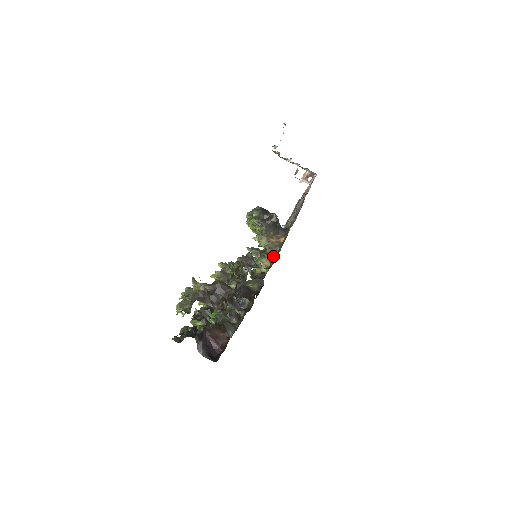
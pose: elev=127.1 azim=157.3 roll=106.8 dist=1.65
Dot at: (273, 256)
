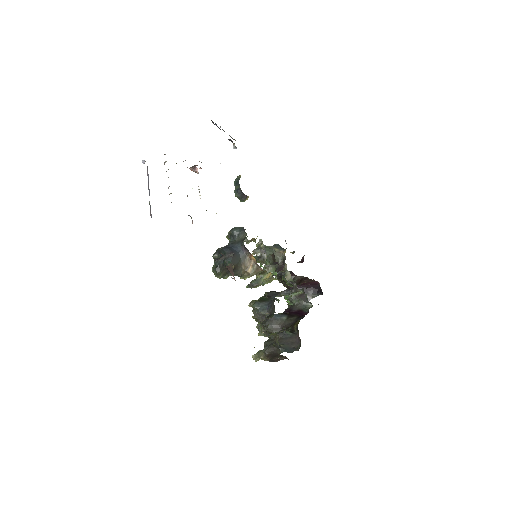
Dot at: (266, 296)
